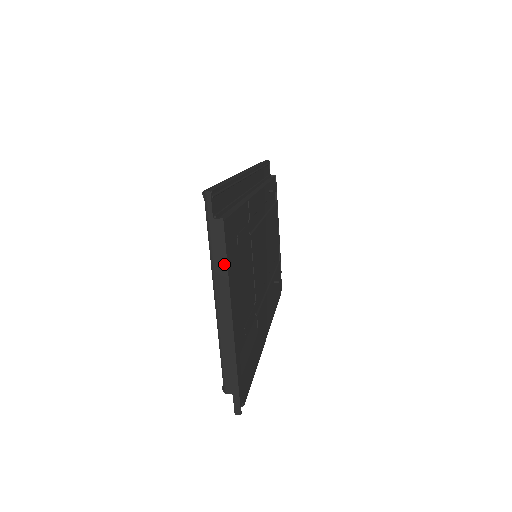
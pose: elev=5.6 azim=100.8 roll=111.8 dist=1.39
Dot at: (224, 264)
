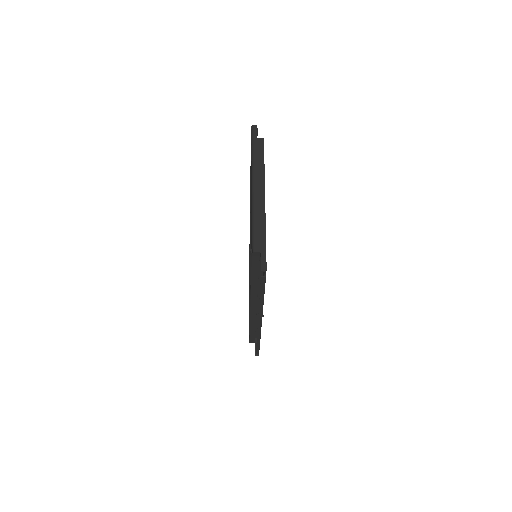
Dot at: (262, 162)
